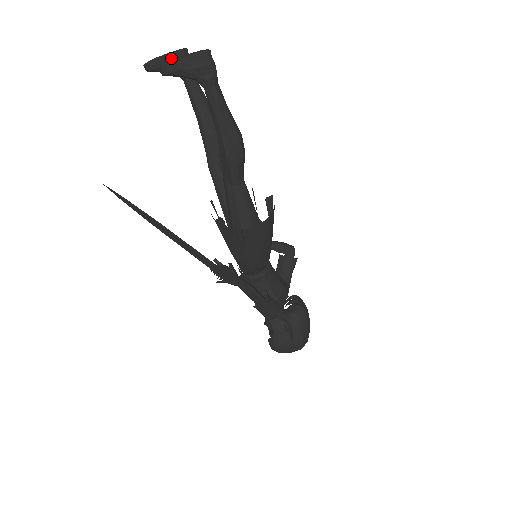
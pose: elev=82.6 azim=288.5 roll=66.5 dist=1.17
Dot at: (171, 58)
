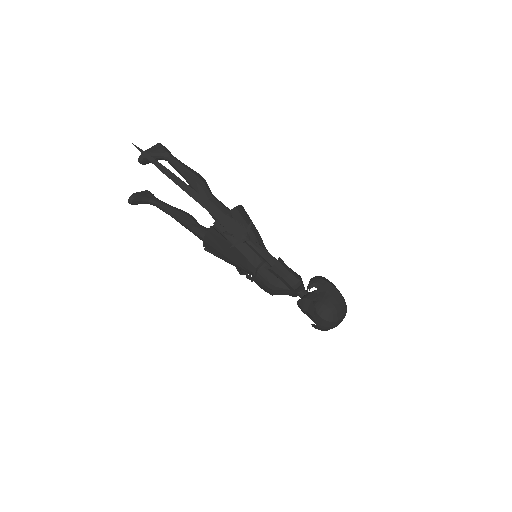
Dot at: (142, 193)
